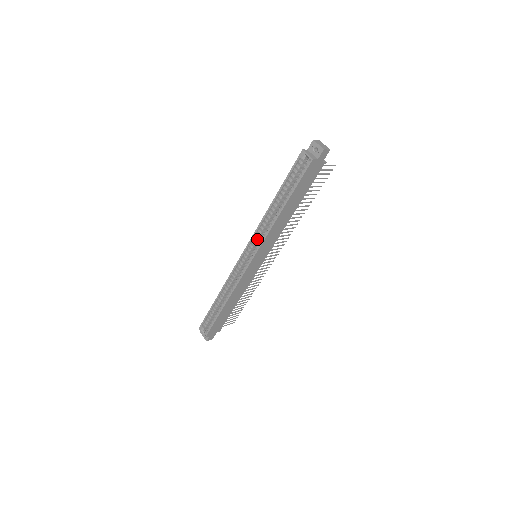
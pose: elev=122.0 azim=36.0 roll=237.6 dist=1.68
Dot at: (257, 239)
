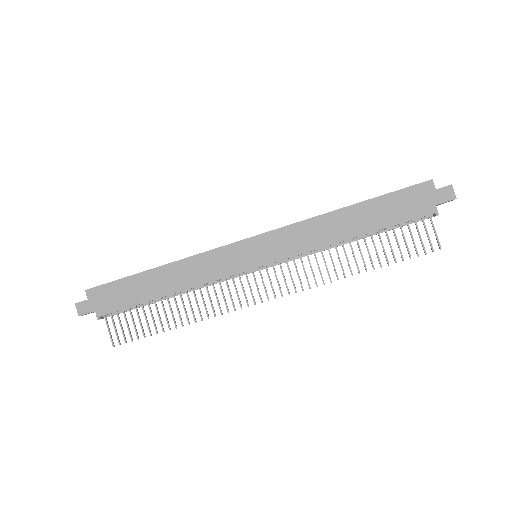
Dot at: occluded
